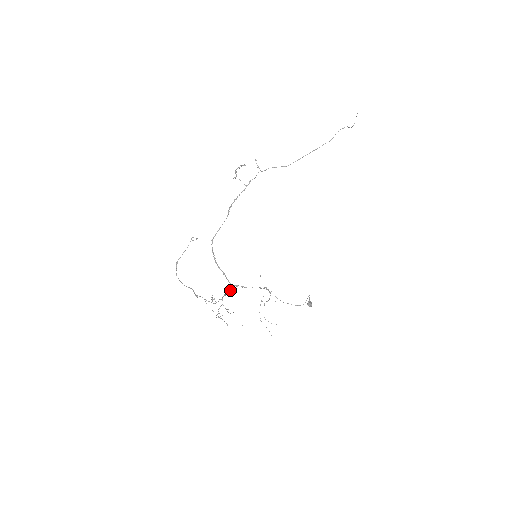
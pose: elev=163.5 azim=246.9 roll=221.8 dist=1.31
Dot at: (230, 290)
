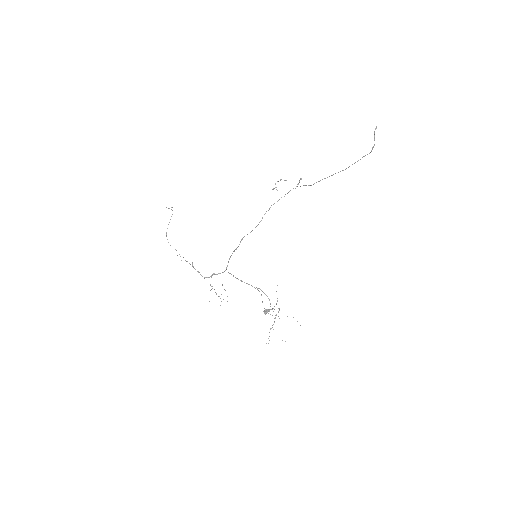
Dot at: (220, 273)
